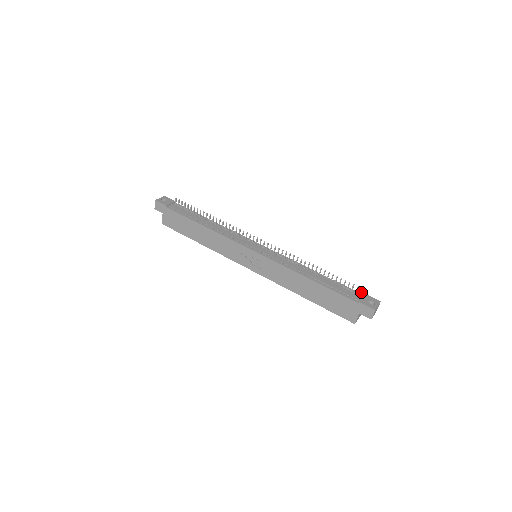
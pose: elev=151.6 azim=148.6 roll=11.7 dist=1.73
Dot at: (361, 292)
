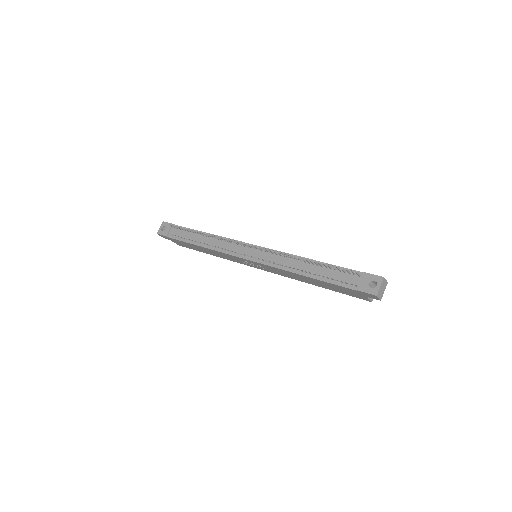
Dot at: (358, 274)
